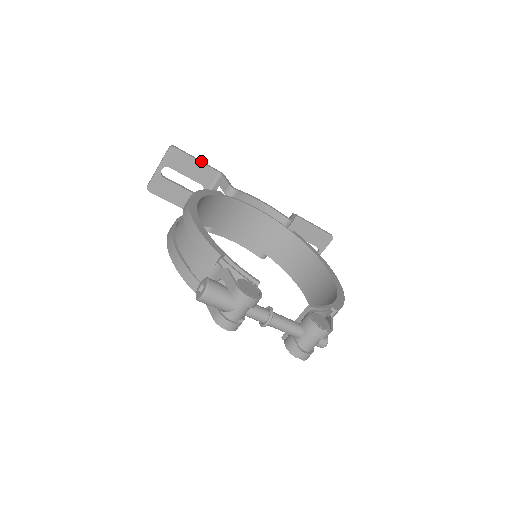
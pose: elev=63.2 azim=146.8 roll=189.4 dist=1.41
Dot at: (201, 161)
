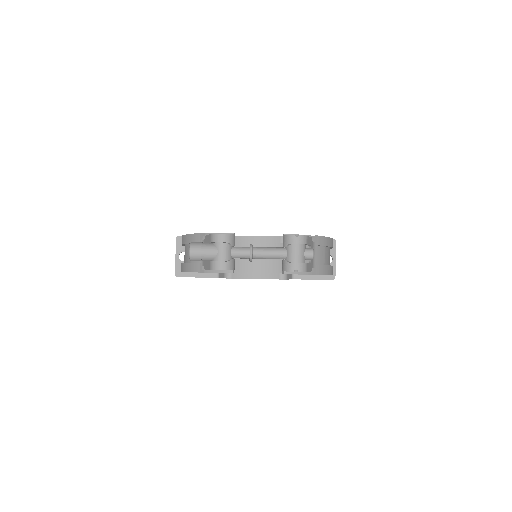
Dot at: occluded
